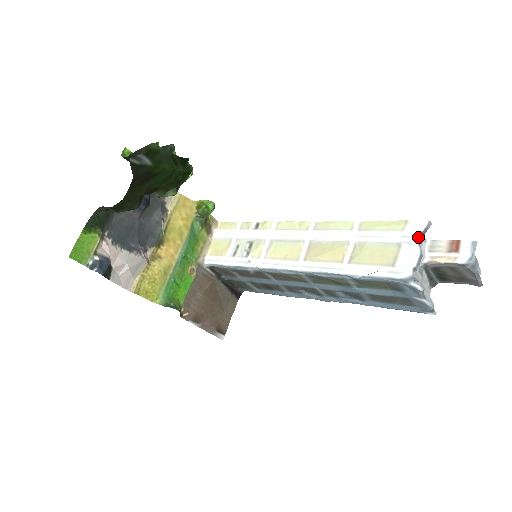
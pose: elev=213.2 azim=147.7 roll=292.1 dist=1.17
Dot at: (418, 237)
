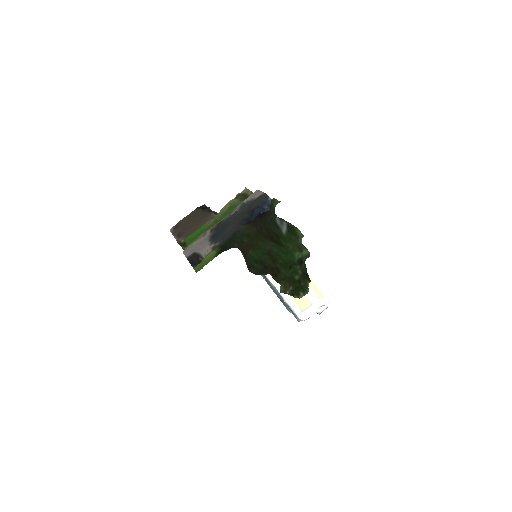
Dot at: occluded
